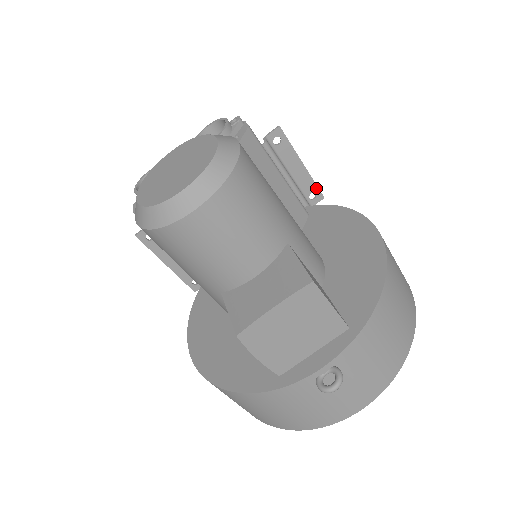
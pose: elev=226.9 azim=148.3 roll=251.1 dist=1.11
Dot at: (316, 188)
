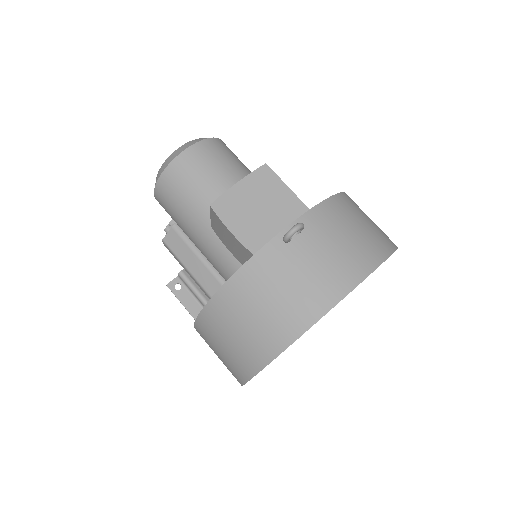
Dot at: occluded
